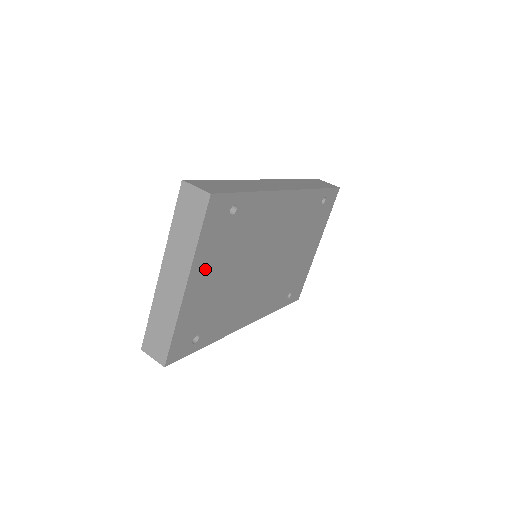
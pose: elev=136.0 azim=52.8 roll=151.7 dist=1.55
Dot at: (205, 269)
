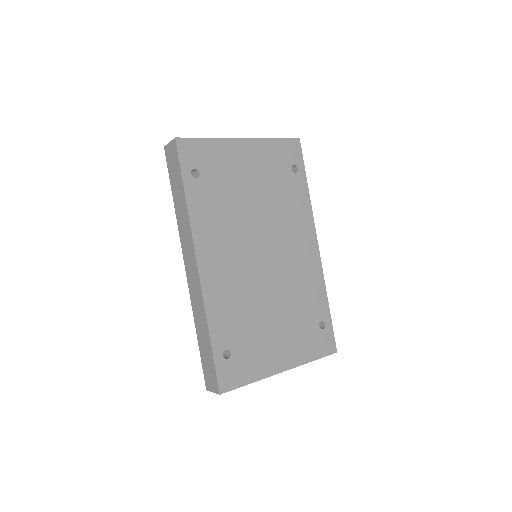
Dot at: (255, 156)
